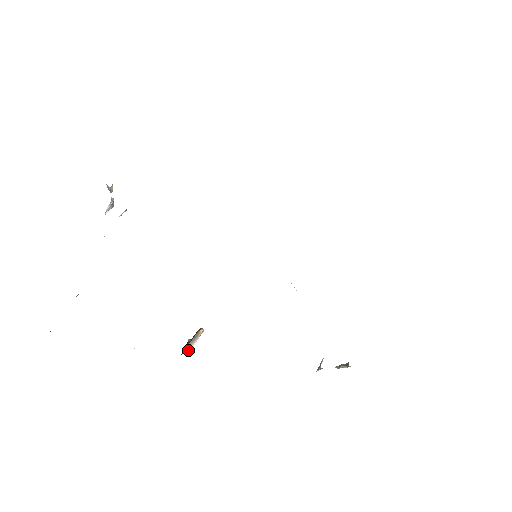
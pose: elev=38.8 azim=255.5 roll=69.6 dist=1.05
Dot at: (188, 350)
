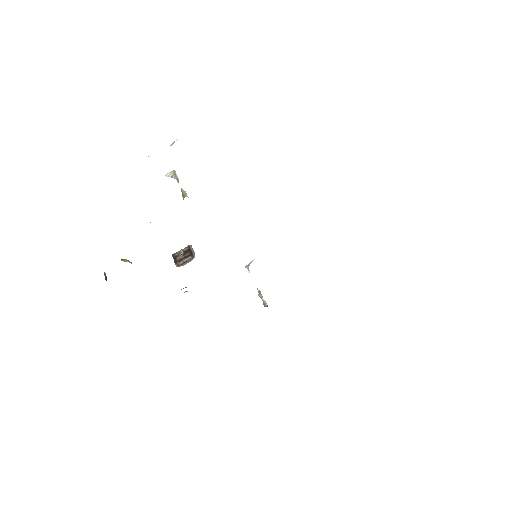
Dot at: (180, 266)
